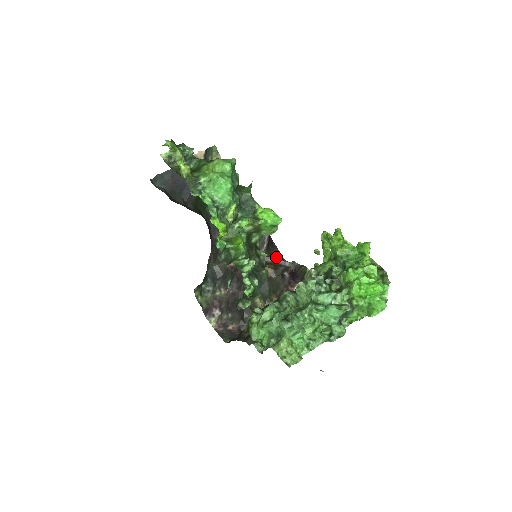
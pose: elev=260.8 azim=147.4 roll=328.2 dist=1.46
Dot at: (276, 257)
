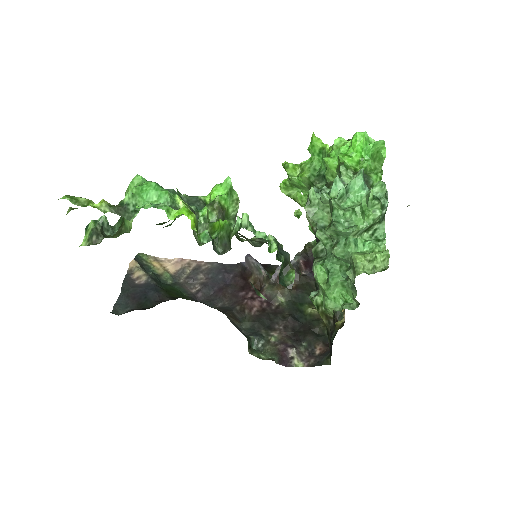
Dot at: occluded
